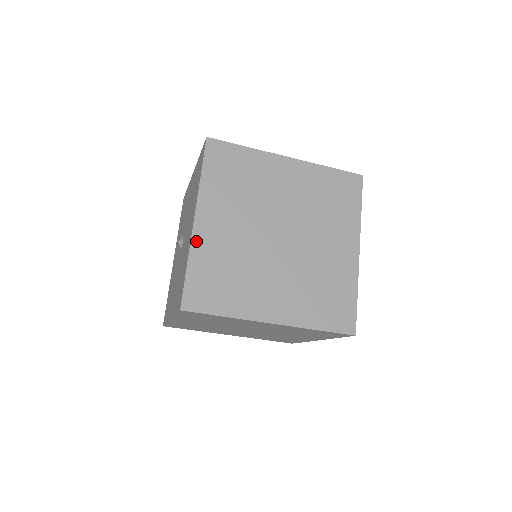
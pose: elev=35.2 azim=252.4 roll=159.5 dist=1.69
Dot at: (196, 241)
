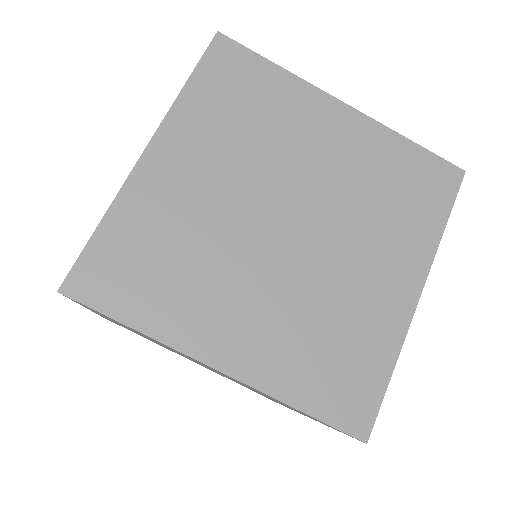
Dot at: (134, 185)
